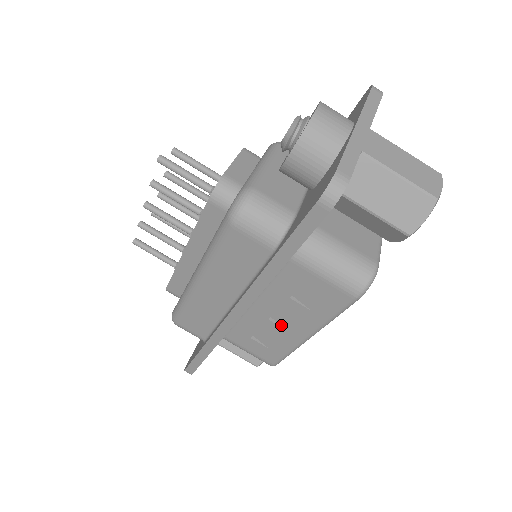
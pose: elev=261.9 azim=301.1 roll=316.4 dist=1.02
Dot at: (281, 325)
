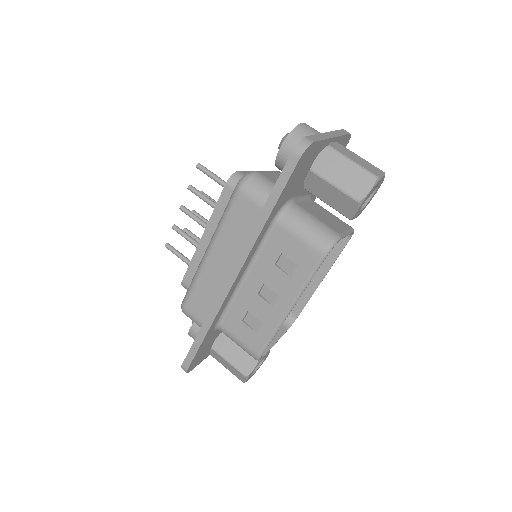
Dot at: (267, 300)
